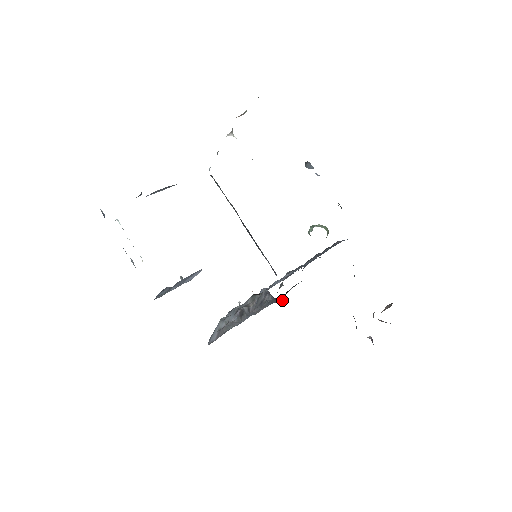
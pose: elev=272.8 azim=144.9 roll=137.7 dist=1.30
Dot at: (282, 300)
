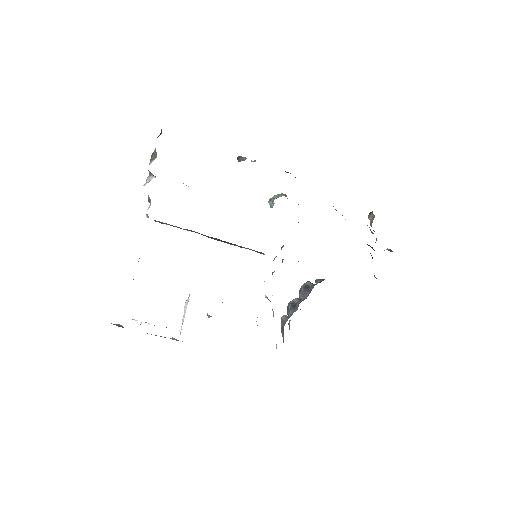
Dot at: occluded
